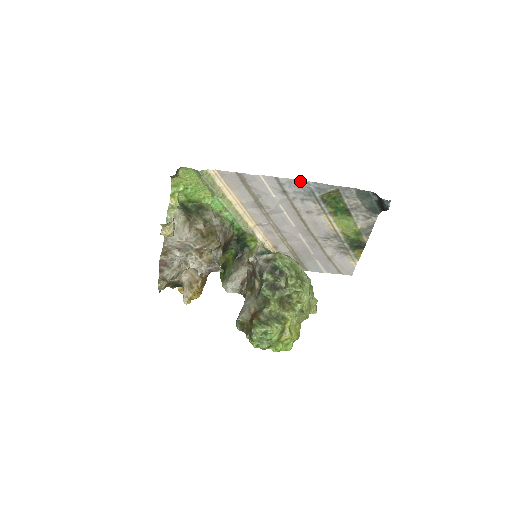
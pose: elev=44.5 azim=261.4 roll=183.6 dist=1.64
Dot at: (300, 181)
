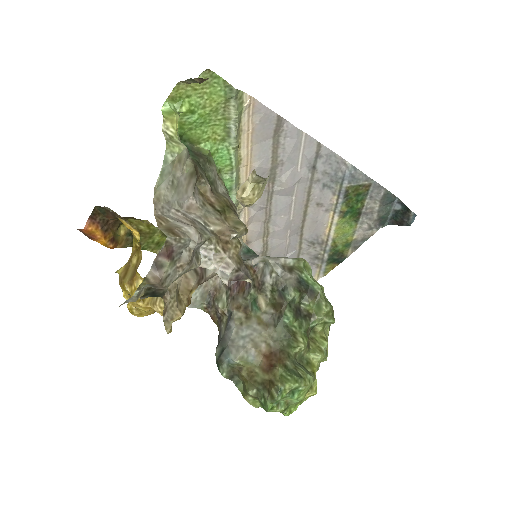
Dot at: (340, 159)
